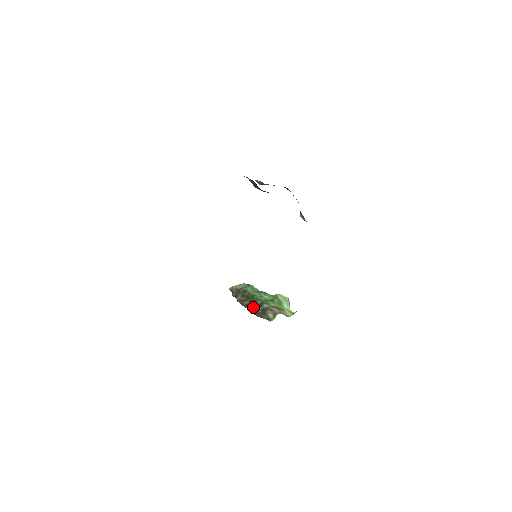
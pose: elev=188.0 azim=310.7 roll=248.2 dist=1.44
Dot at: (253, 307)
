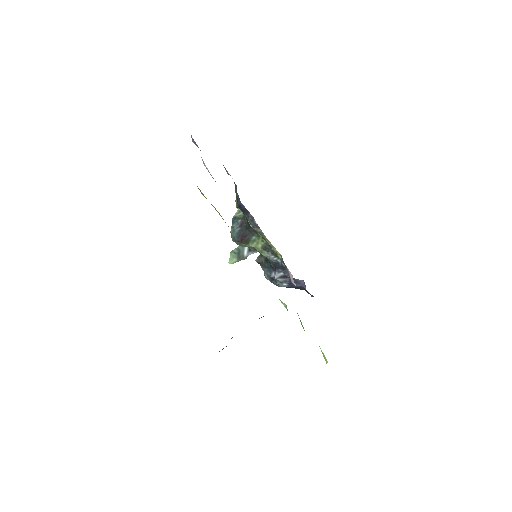
Dot at: occluded
